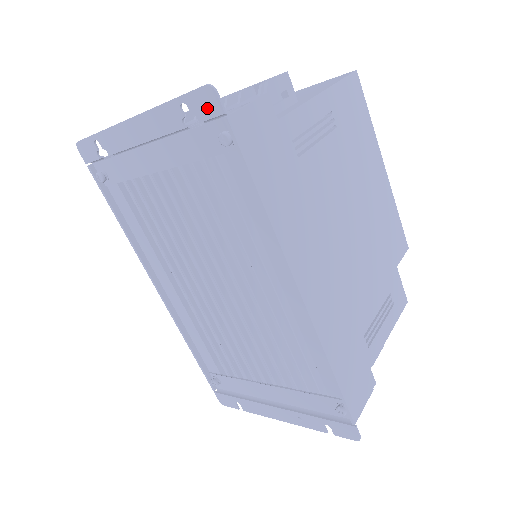
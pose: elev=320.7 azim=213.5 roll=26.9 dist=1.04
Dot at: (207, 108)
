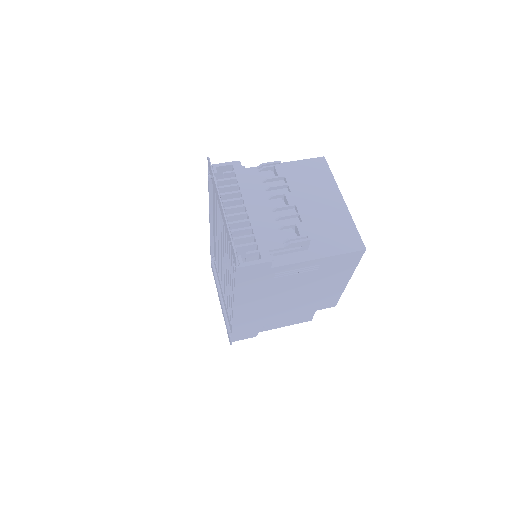
Dot at: (234, 256)
